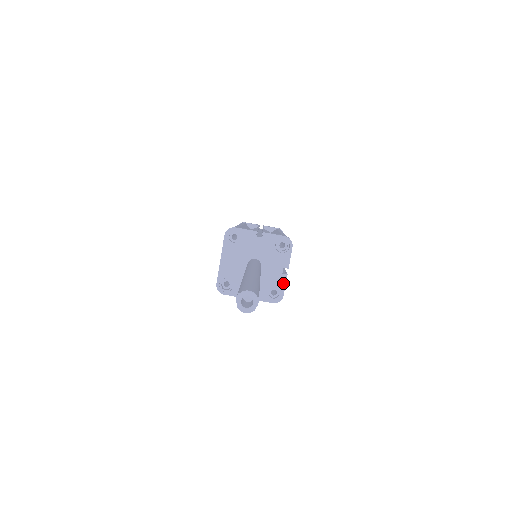
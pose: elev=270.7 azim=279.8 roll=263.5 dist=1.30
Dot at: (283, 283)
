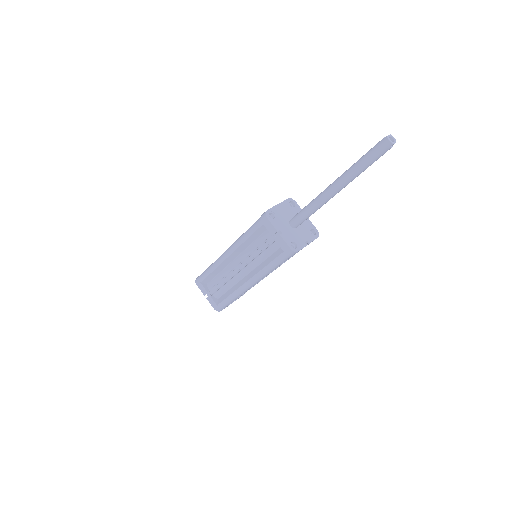
Dot at: (302, 246)
